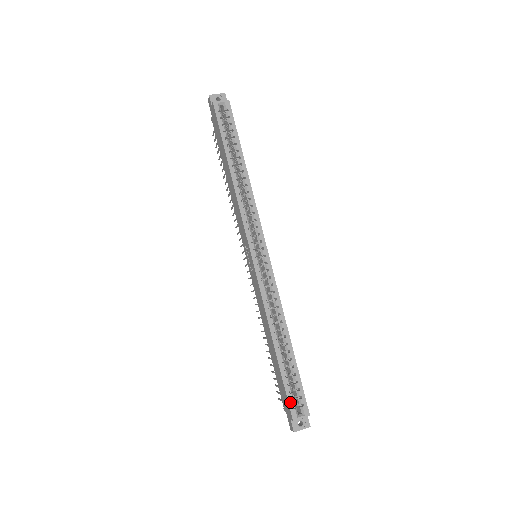
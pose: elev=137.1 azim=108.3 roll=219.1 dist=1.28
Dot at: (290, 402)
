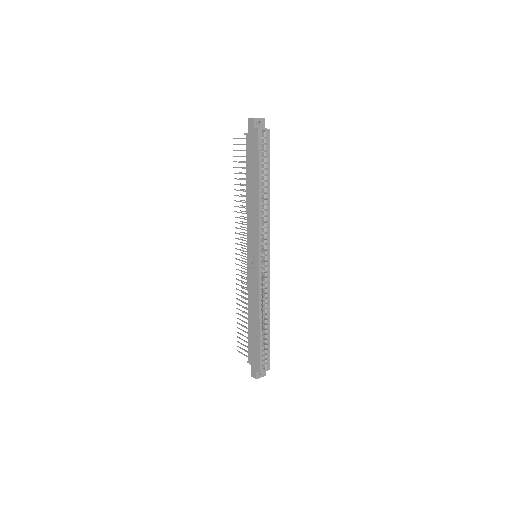
Dot at: (261, 362)
